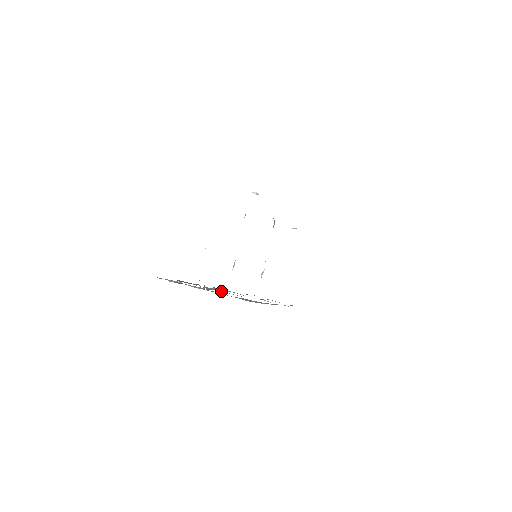
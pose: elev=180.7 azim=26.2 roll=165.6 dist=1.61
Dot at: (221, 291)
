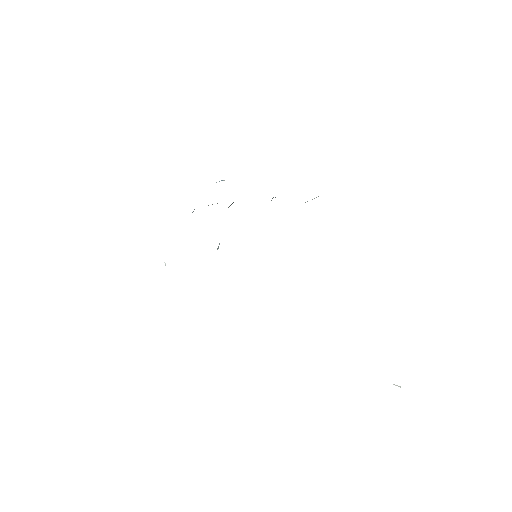
Dot at: occluded
